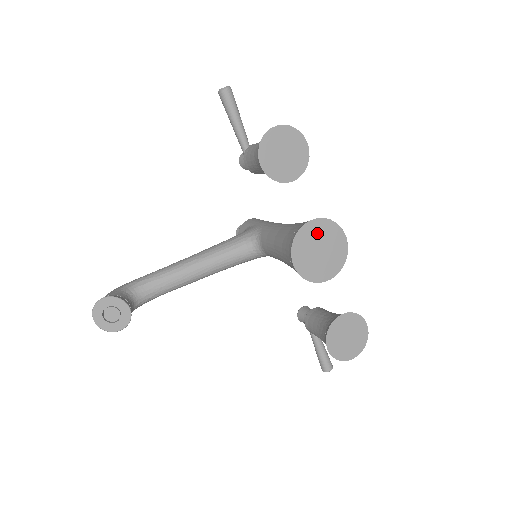
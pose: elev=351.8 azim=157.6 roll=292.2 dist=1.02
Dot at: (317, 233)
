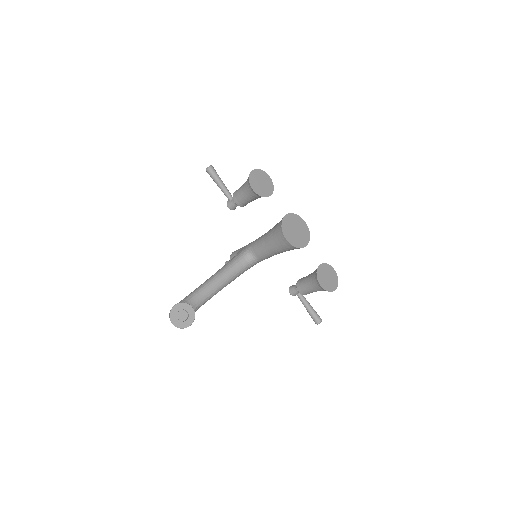
Dot at: (291, 221)
